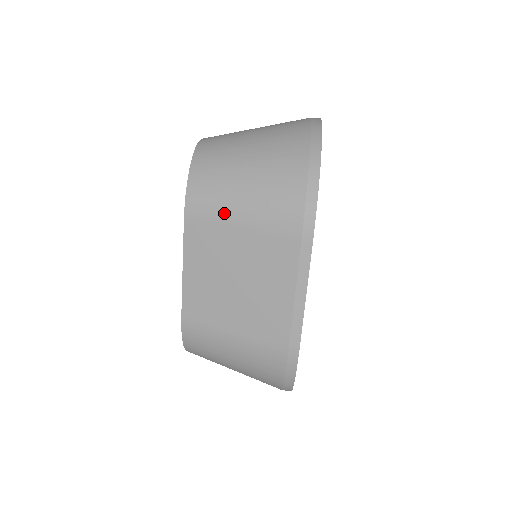
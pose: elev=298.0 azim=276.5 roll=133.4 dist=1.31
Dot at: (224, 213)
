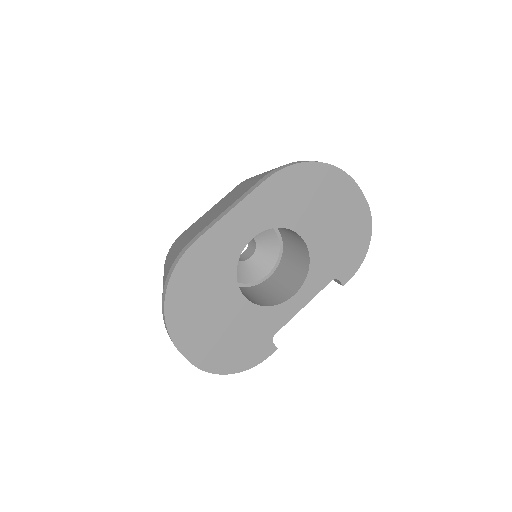
Dot at: occluded
